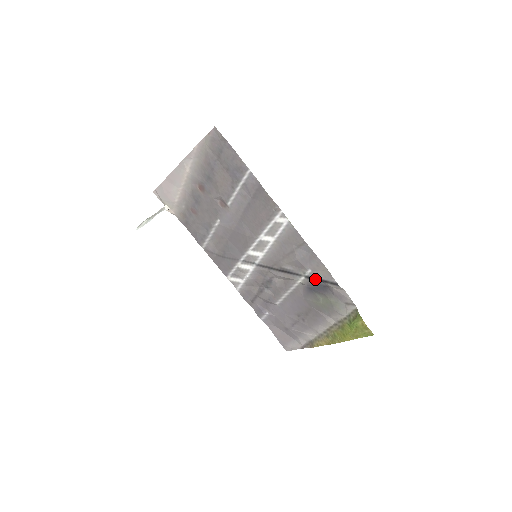
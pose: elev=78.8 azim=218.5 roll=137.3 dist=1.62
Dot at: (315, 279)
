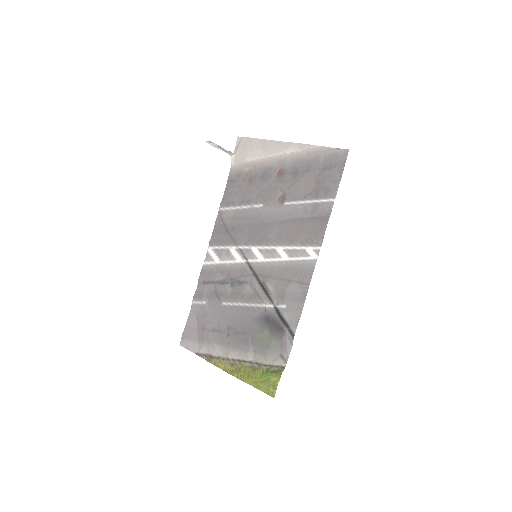
Dot at: (281, 316)
